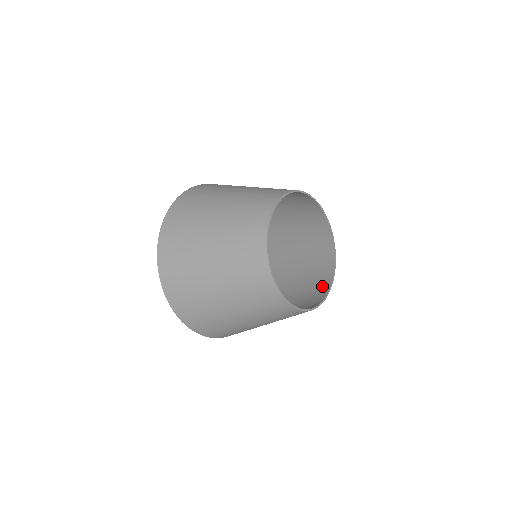
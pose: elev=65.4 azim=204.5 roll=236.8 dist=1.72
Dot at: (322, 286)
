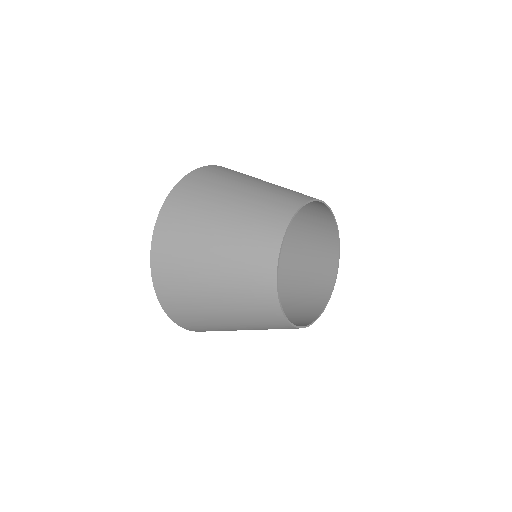
Dot at: (321, 292)
